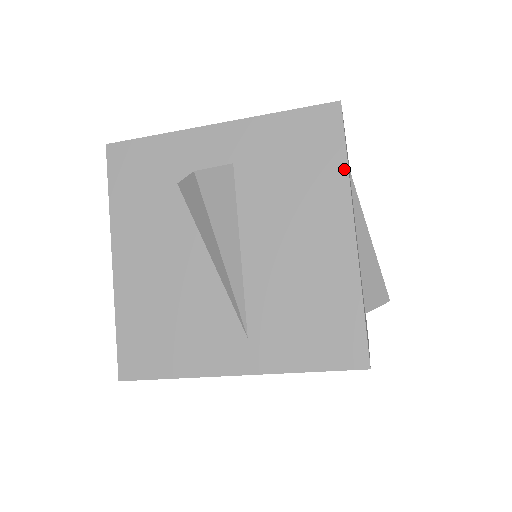
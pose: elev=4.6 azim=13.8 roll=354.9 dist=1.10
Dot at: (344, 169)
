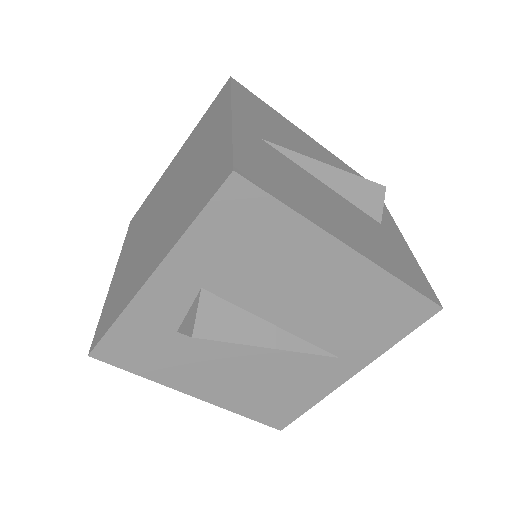
Dot at: (297, 218)
